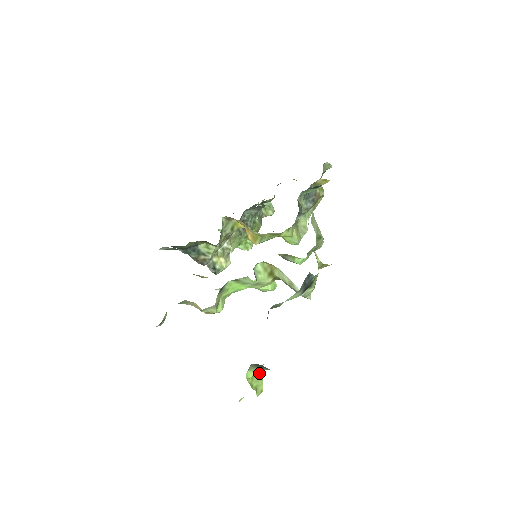
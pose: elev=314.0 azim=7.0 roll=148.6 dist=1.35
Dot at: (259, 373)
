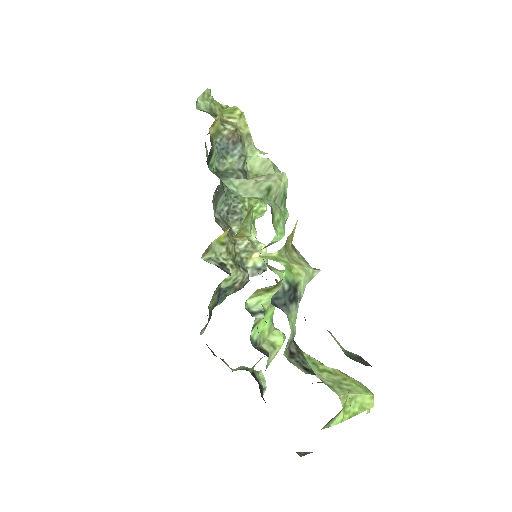
Dot at: (347, 400)
